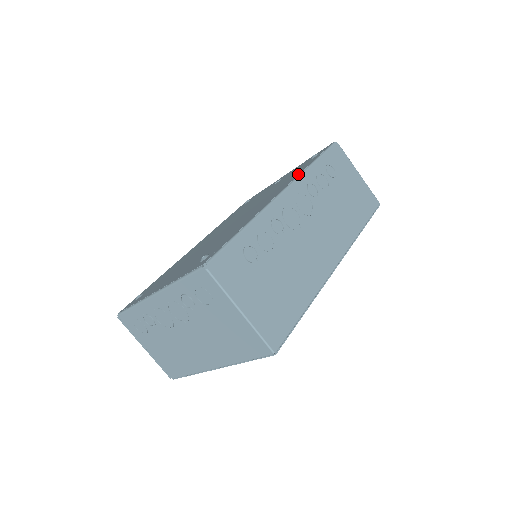
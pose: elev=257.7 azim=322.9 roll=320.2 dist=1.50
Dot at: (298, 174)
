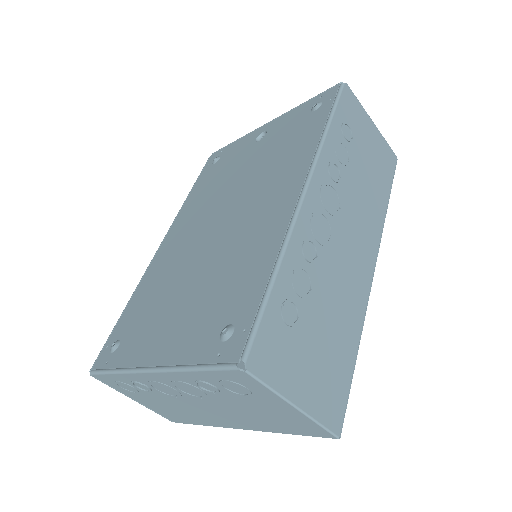
Dot at: (312, 151)
